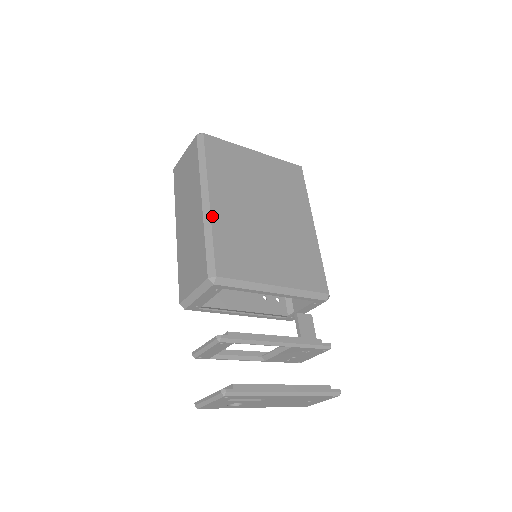
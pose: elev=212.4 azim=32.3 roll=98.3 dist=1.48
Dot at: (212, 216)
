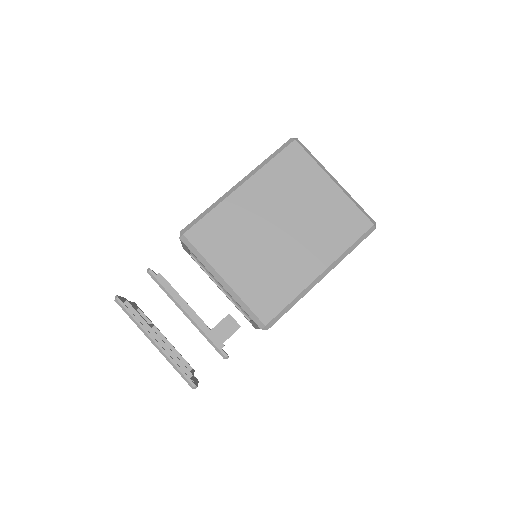
Dot at: (228, 198)
